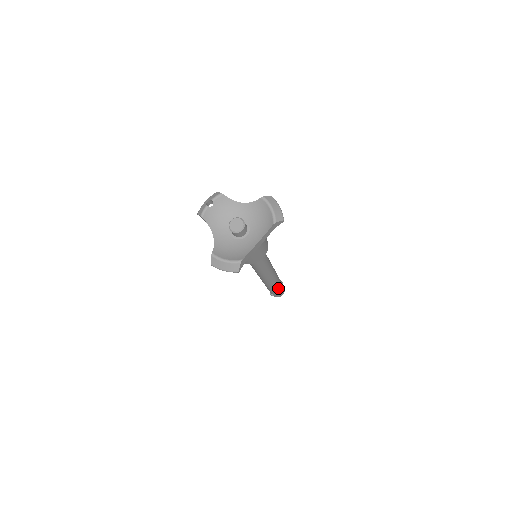
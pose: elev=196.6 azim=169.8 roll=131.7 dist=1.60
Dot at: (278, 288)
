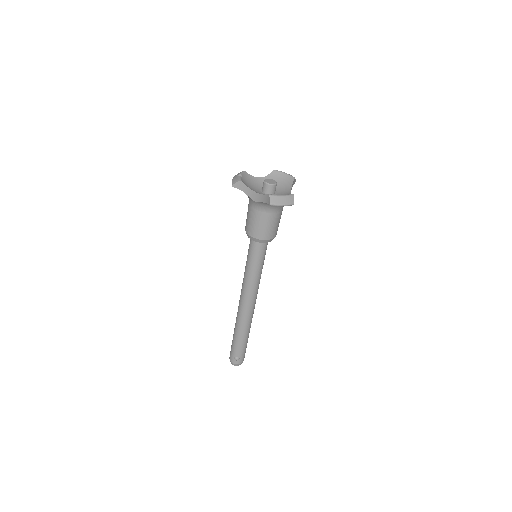
Dot at: (248, 337)
